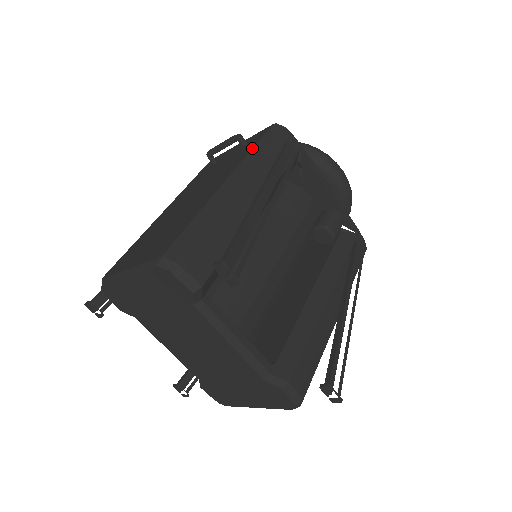
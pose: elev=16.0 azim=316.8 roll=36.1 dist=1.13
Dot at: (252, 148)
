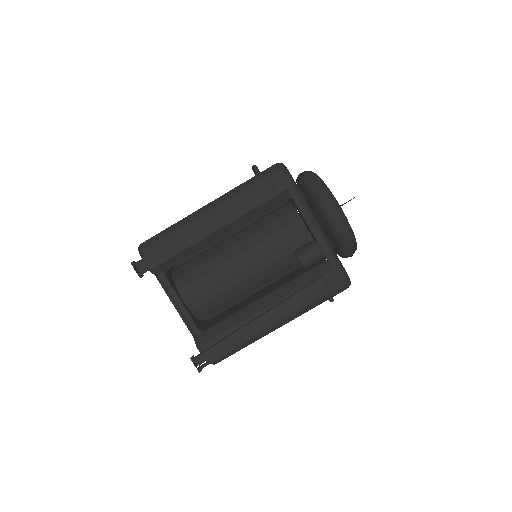
Dot at: occluded
